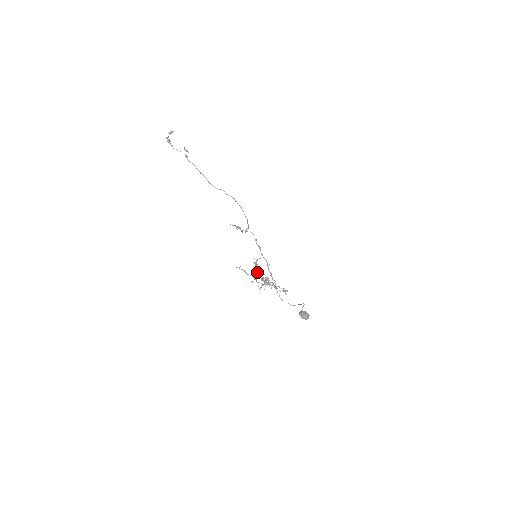
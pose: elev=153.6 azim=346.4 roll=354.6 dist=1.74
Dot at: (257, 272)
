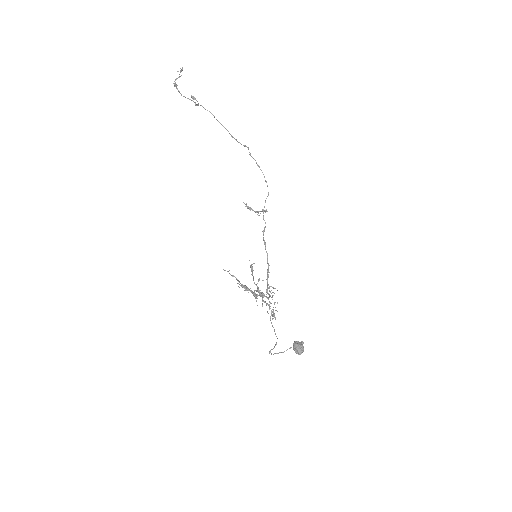
Dot at: (241, 284)
